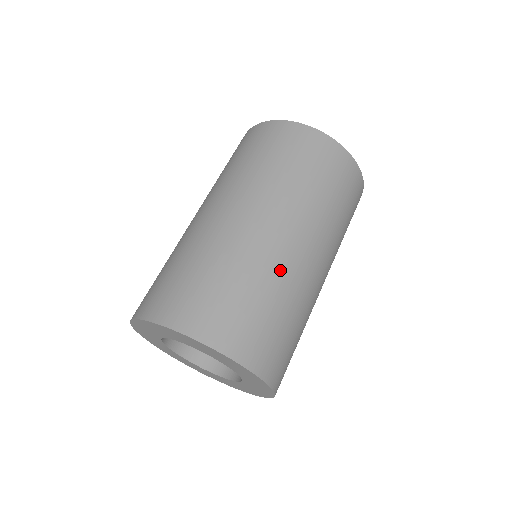
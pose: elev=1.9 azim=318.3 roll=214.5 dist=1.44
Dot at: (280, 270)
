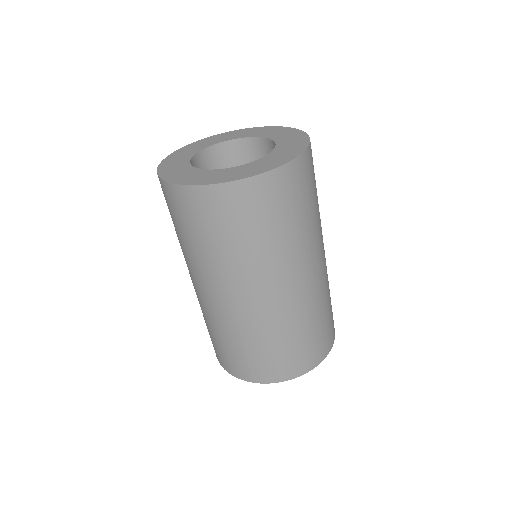
Dot at: (253, 324)
